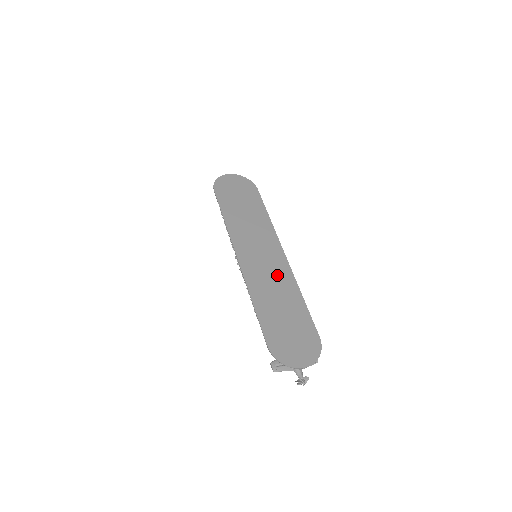
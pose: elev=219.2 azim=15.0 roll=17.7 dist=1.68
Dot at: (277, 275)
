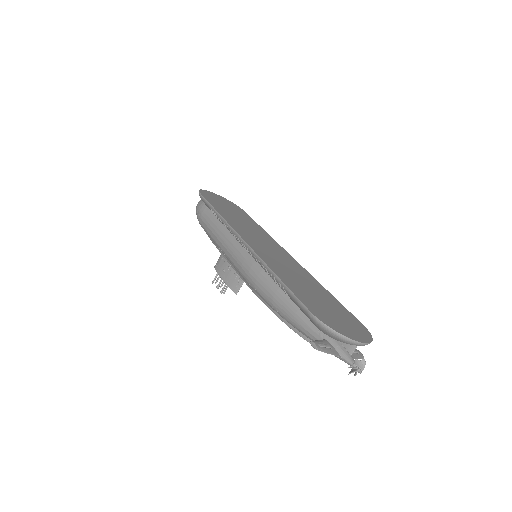
Dot at: (291, 266)
